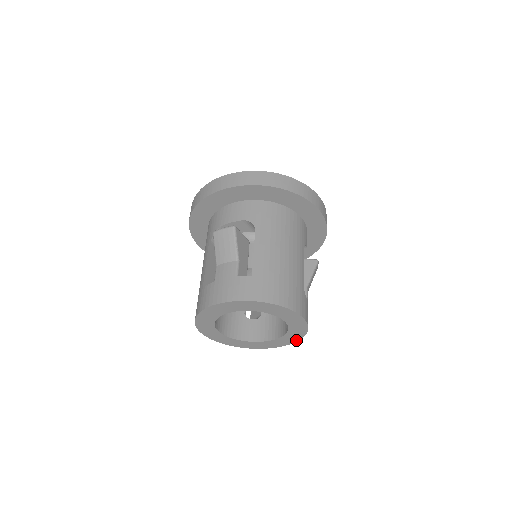
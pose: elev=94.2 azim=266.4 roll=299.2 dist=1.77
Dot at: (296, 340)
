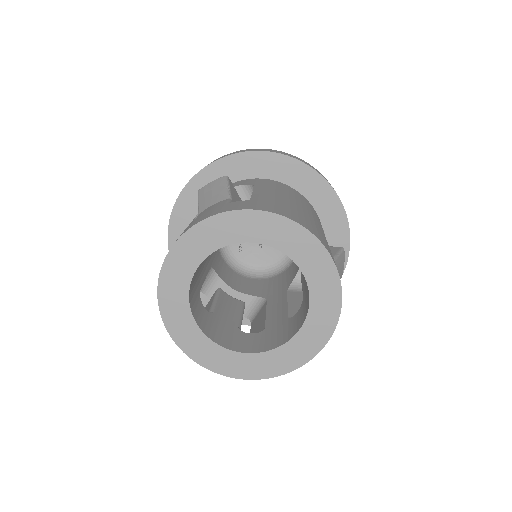
Dot at: (324, 341)
